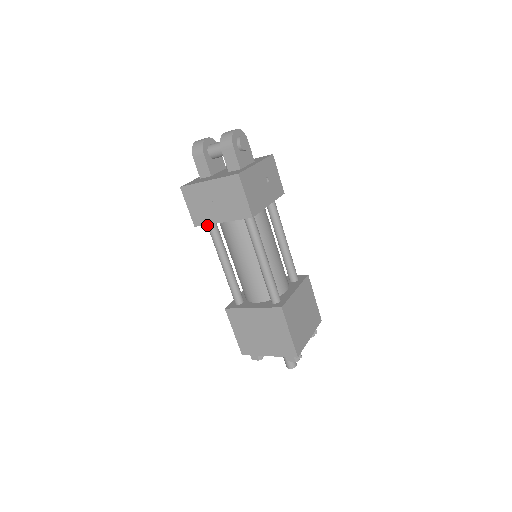
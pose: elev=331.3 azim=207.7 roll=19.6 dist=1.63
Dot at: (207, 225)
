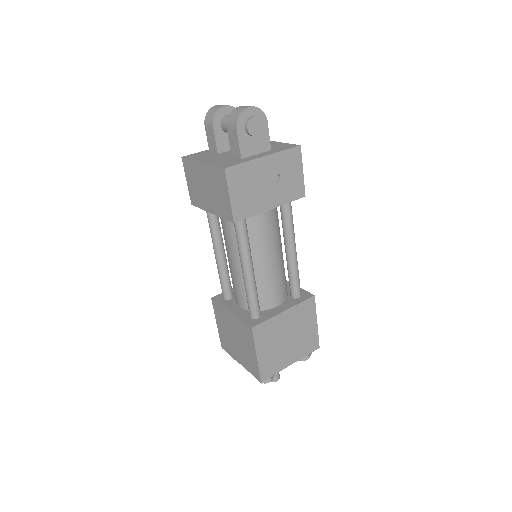
Dot at: occluded
